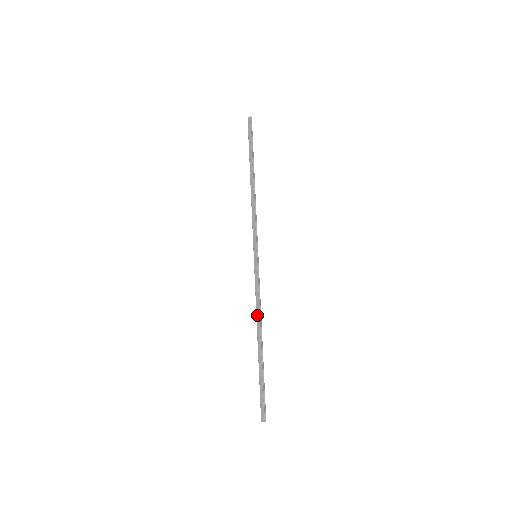
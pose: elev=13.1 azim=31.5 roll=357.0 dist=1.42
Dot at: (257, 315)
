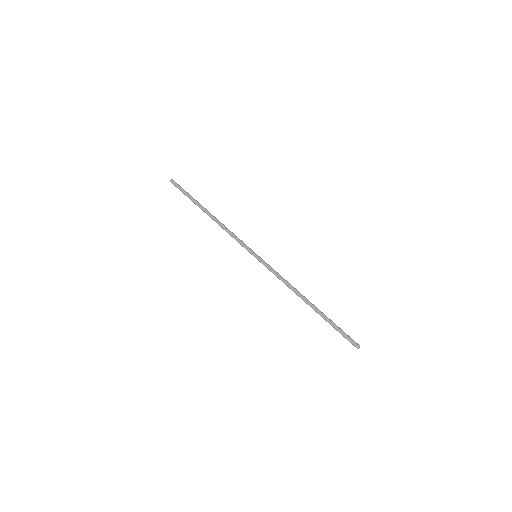
Dot at: (292, 289)
